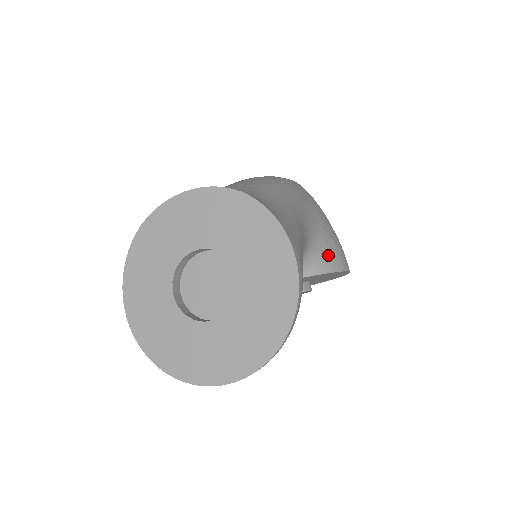
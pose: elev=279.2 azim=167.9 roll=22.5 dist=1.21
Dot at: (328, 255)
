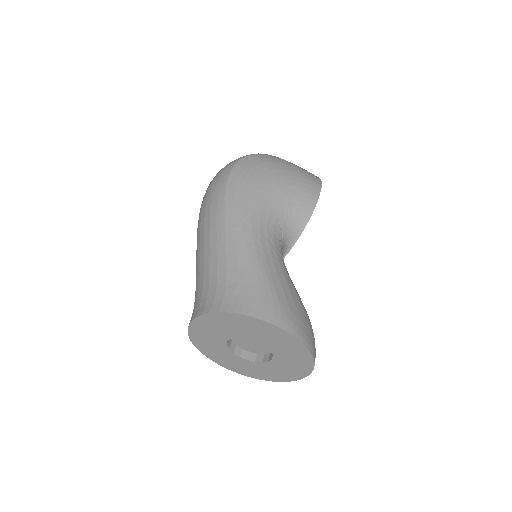
Dot at: (296, 213)
